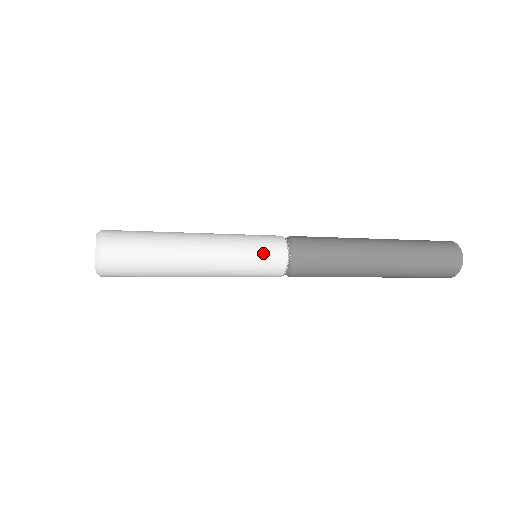
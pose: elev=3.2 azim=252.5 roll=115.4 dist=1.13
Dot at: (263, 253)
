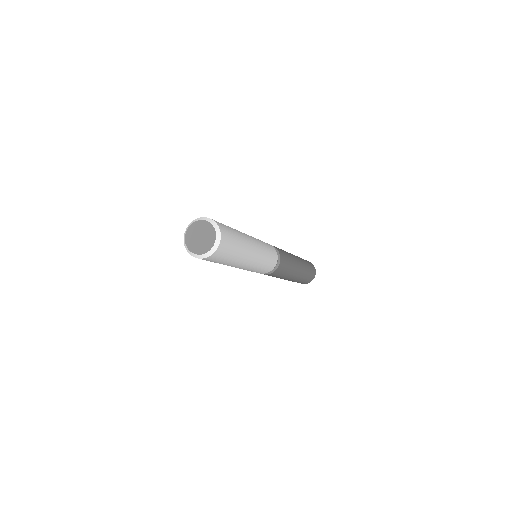
Dot at: (271, 252)
